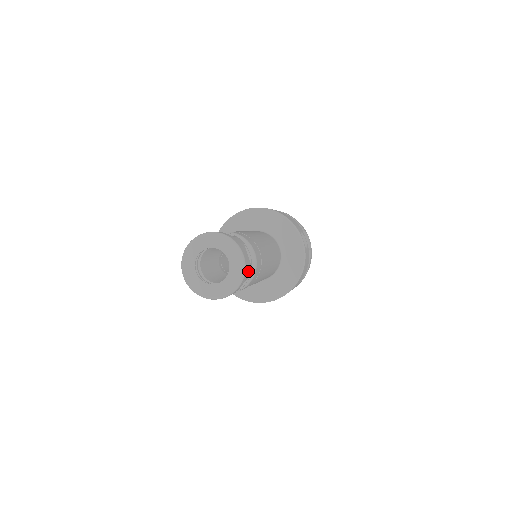
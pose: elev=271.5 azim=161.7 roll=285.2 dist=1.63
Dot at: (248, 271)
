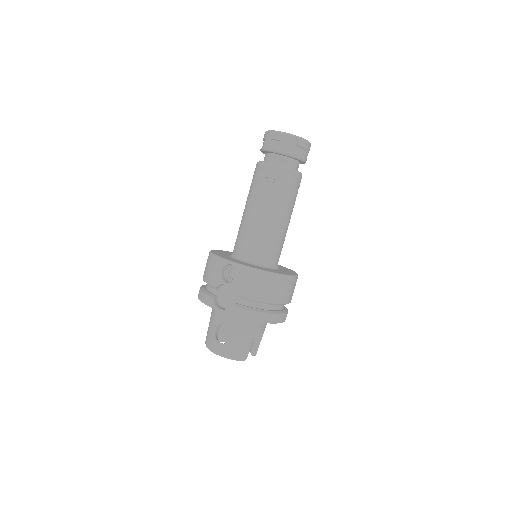
Dot at: occluded
